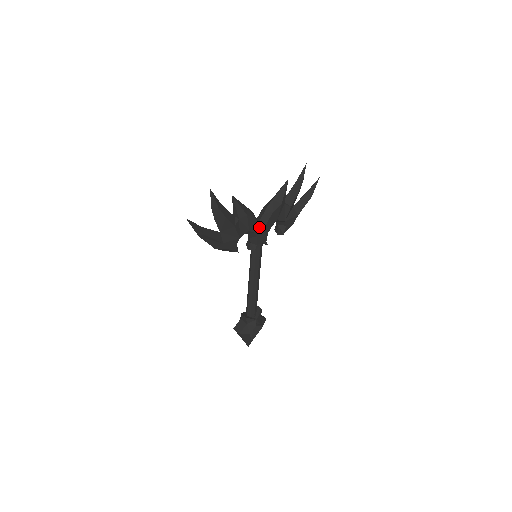
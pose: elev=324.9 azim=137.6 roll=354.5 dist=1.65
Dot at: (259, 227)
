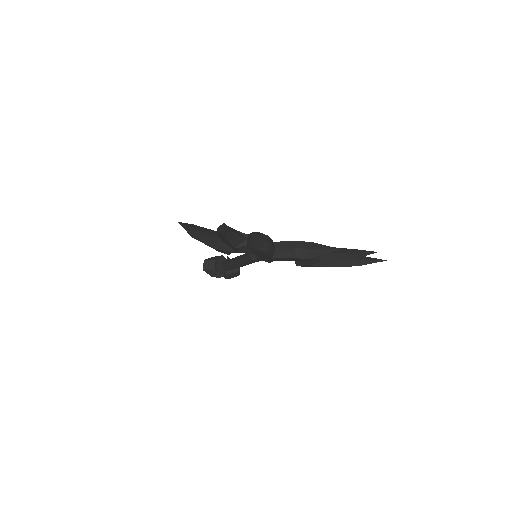
Dot at: (268, 256)
